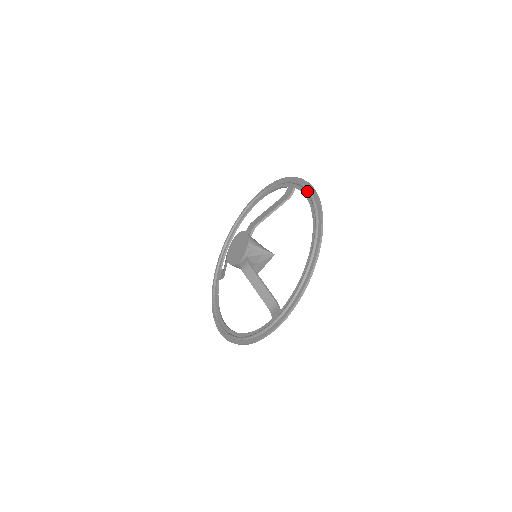
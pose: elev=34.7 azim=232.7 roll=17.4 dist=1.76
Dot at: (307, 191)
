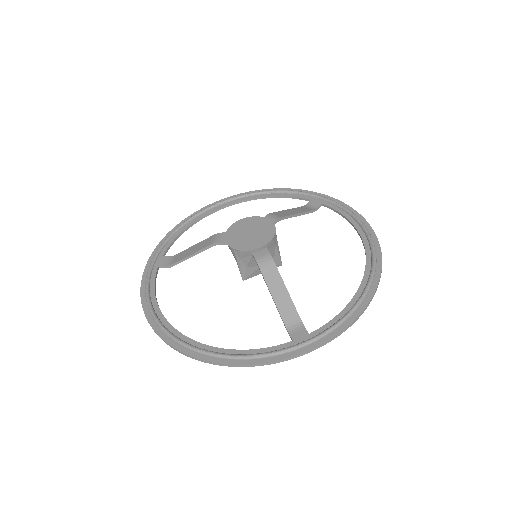
Dot at: (351, 212)
